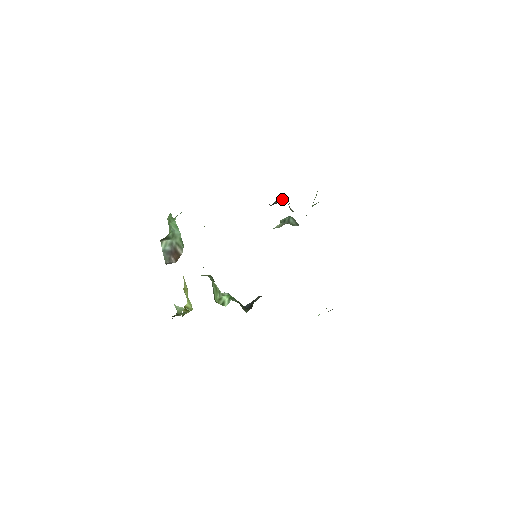
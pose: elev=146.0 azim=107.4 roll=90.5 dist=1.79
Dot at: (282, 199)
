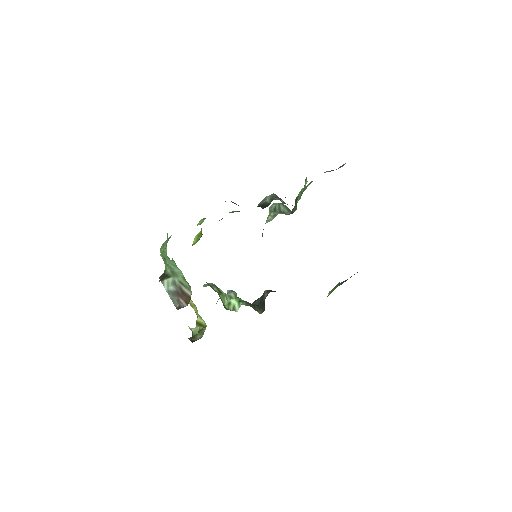
Dot at: (272, 196)
